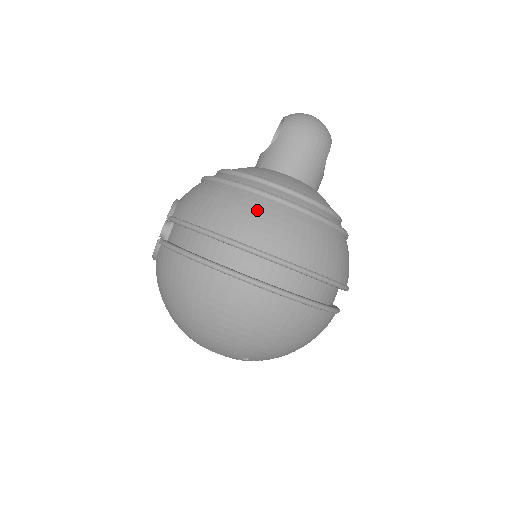
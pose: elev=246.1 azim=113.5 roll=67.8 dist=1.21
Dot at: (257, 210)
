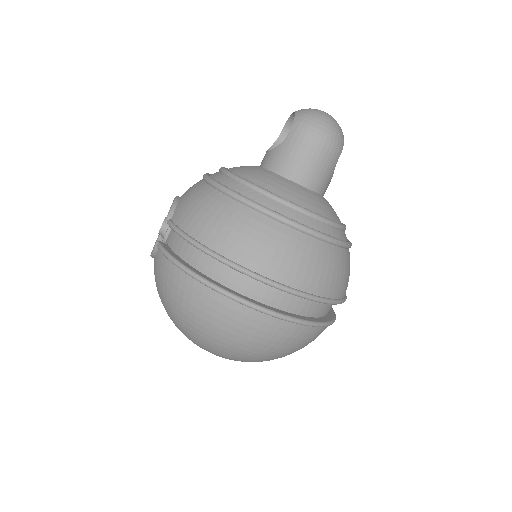
Dot at: (258, 230)
